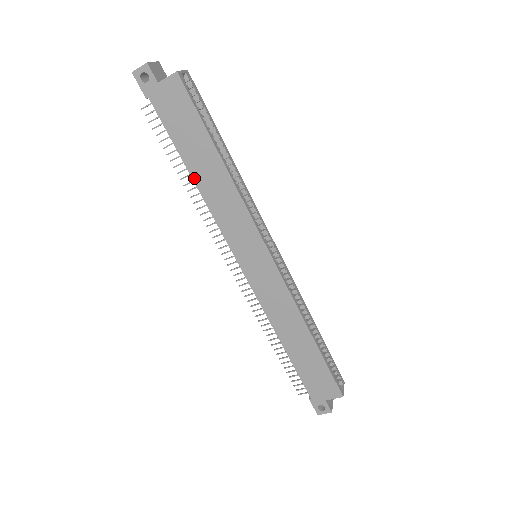
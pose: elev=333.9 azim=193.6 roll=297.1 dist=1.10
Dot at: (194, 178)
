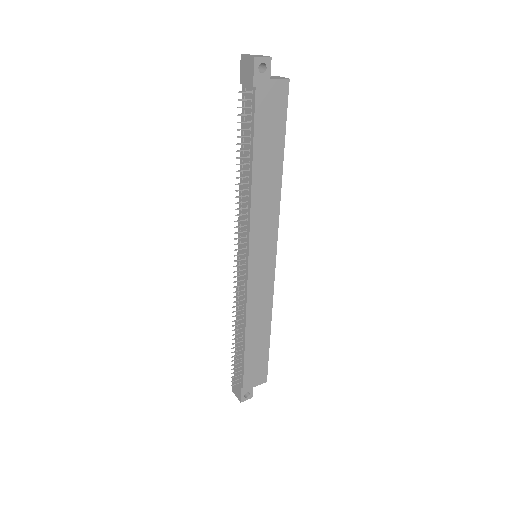
Dot at: (254, 175)
